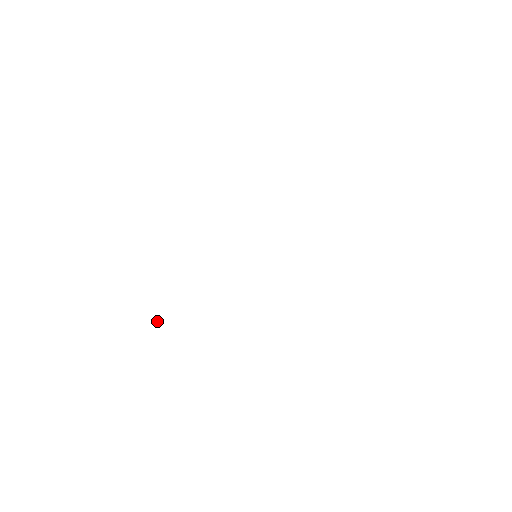
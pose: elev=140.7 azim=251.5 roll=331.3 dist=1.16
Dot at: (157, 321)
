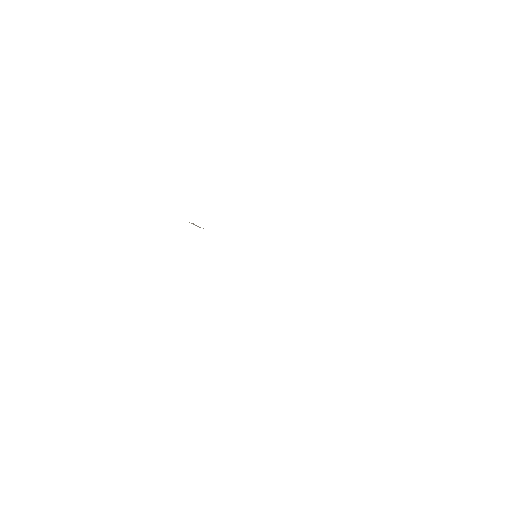
Dot at: occluded
